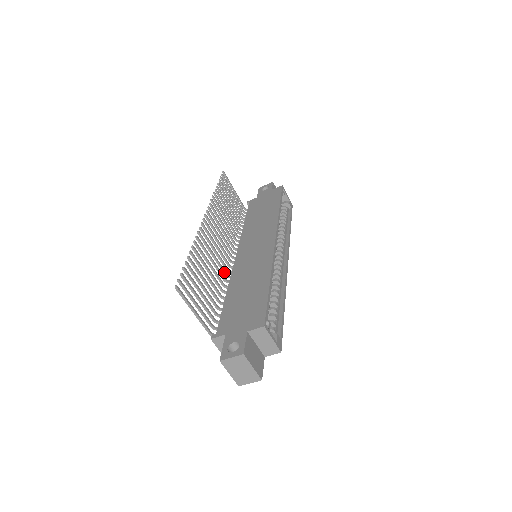
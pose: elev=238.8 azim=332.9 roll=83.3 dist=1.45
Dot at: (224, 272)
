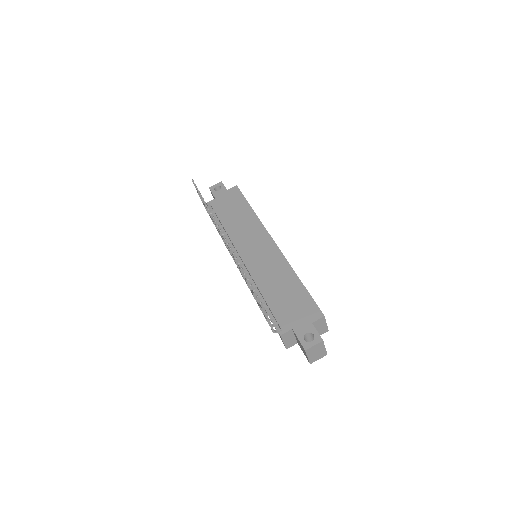
Dot at: occluded
